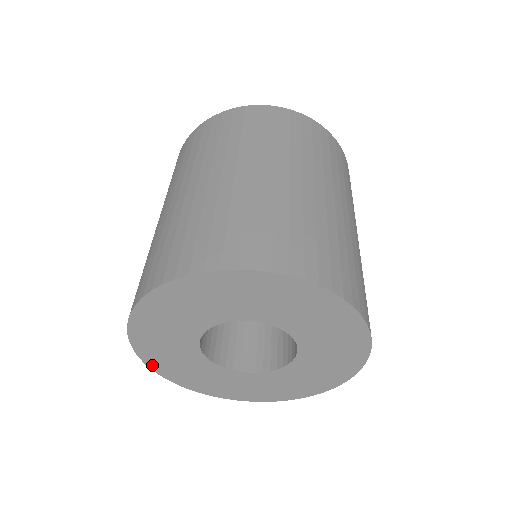
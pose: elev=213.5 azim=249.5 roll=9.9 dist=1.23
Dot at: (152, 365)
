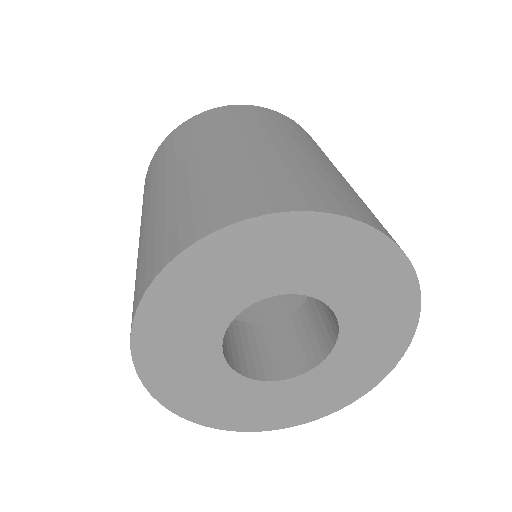
Dot at: (149, 302)
